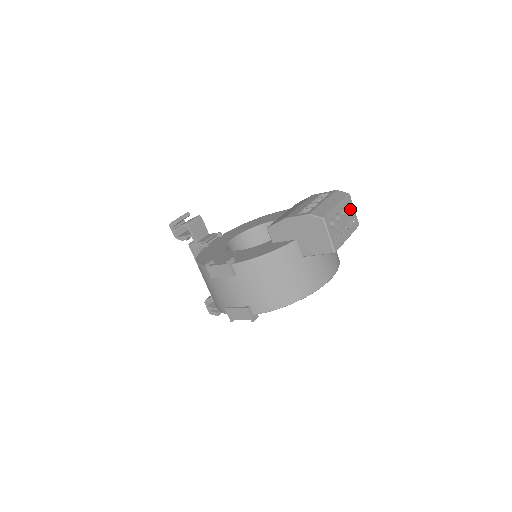
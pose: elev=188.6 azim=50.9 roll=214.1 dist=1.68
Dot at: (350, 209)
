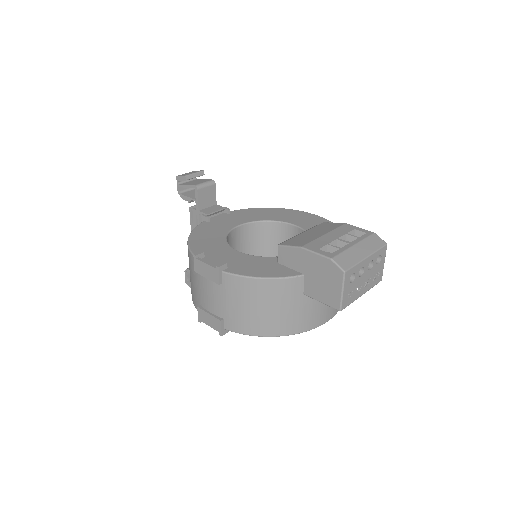
Dot at: (380, 262)
